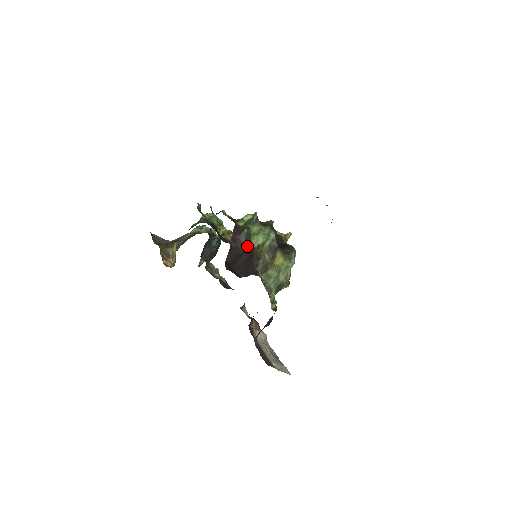
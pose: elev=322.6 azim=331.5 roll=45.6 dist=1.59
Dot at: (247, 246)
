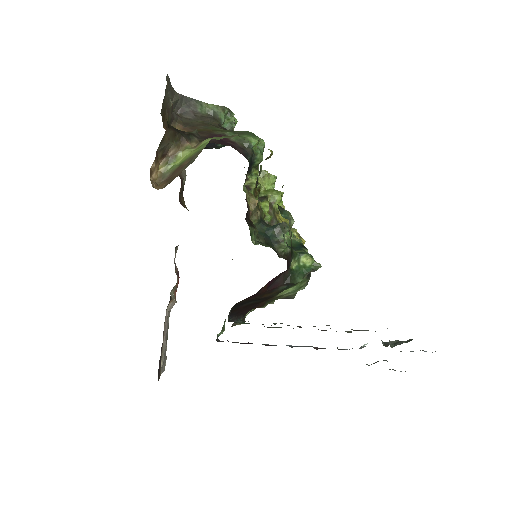
Dot at: (272, 296)
